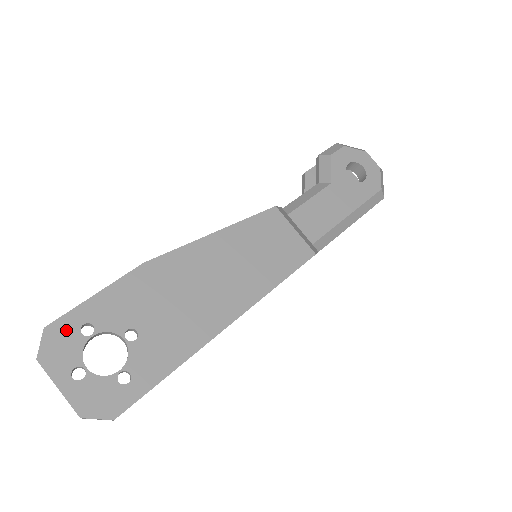
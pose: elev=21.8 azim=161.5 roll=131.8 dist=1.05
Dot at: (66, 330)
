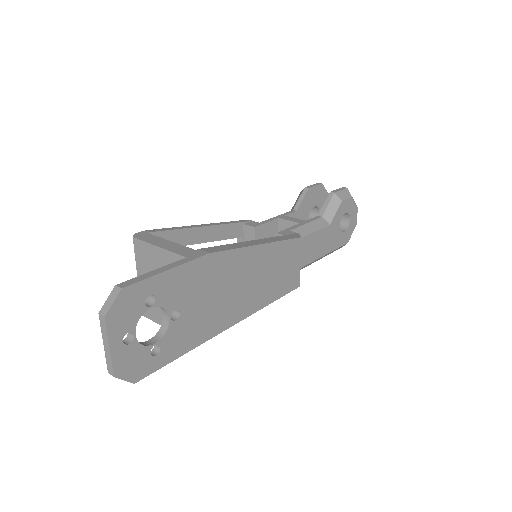
Dot at: (136, 296)
